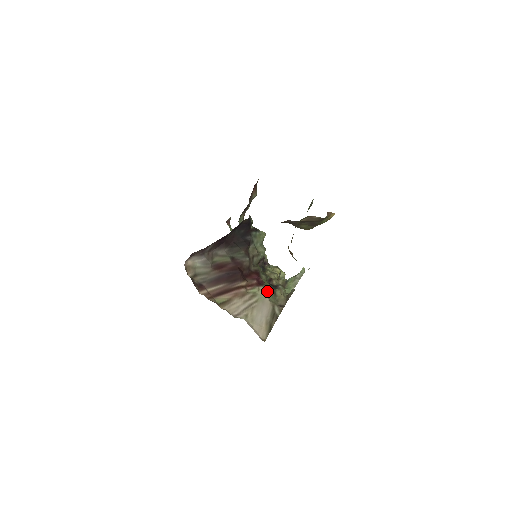
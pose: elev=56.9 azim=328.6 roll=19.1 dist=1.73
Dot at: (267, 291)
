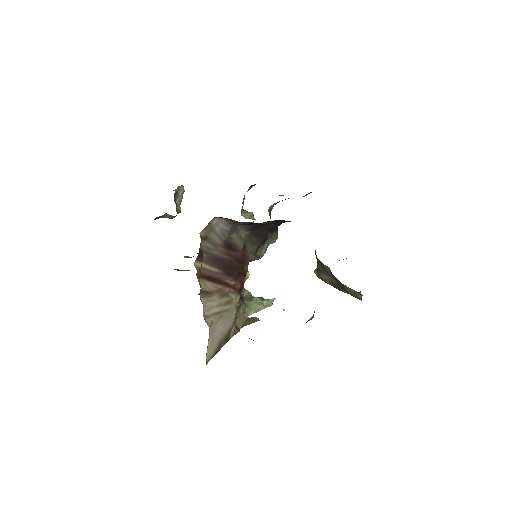
Dot at: (238, 302)
